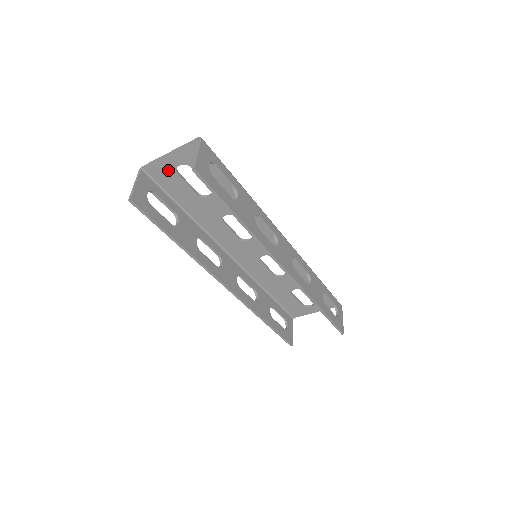
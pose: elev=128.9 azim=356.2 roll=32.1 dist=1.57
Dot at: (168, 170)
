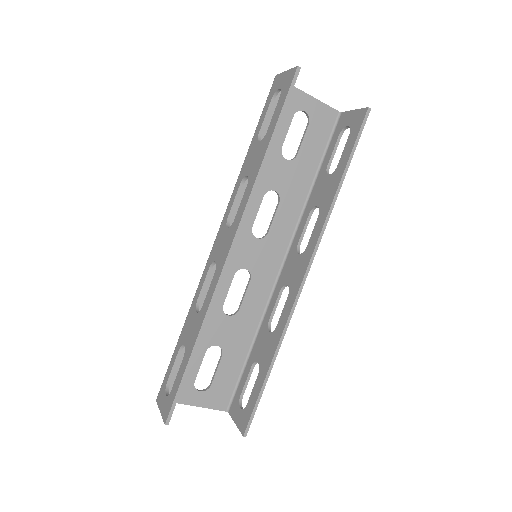
Dot at: (292, 104)
